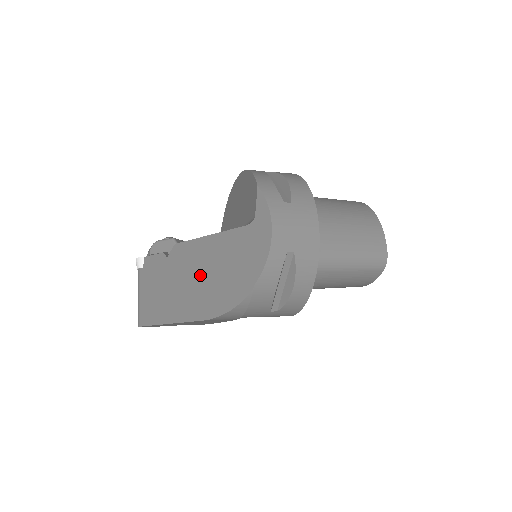
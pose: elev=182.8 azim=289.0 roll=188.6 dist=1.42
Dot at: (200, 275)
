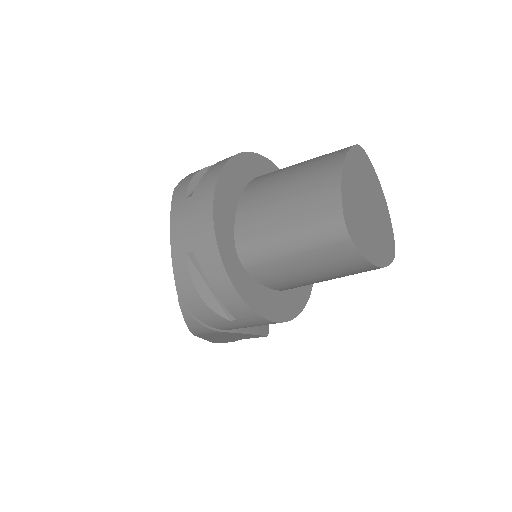
Dot at: occluded
